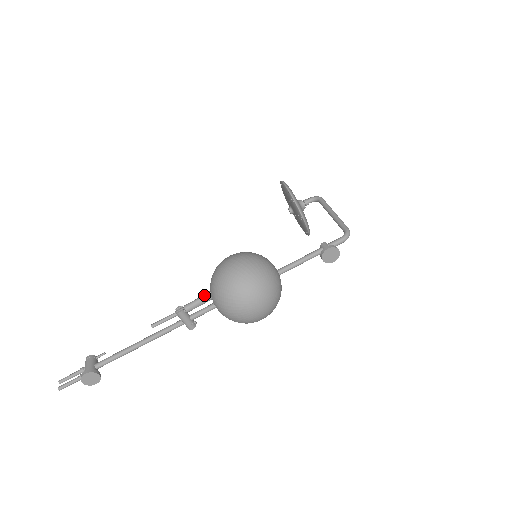
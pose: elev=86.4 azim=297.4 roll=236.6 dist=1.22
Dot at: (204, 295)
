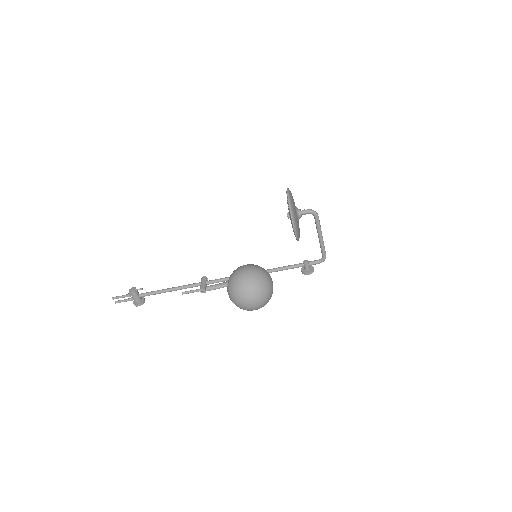
Dot at: occluded
